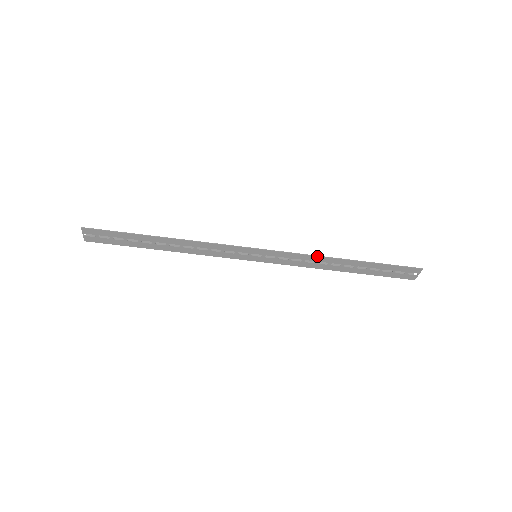
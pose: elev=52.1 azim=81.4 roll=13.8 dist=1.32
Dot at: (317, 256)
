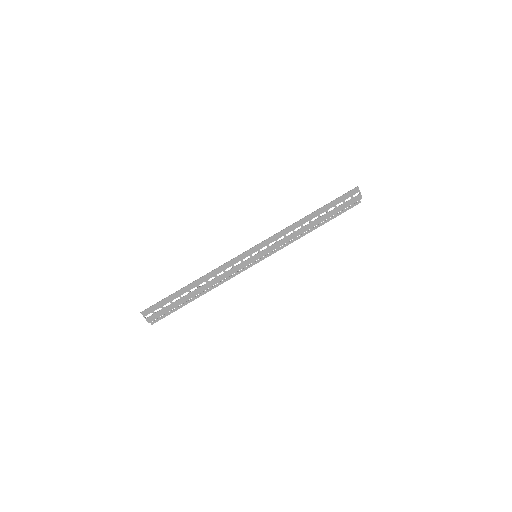
Dot at: (290, 226)
